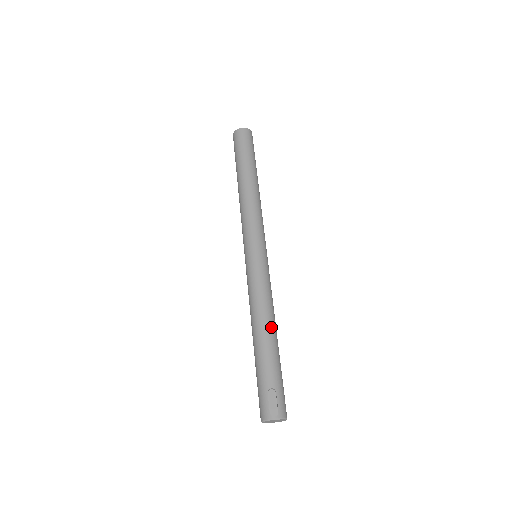
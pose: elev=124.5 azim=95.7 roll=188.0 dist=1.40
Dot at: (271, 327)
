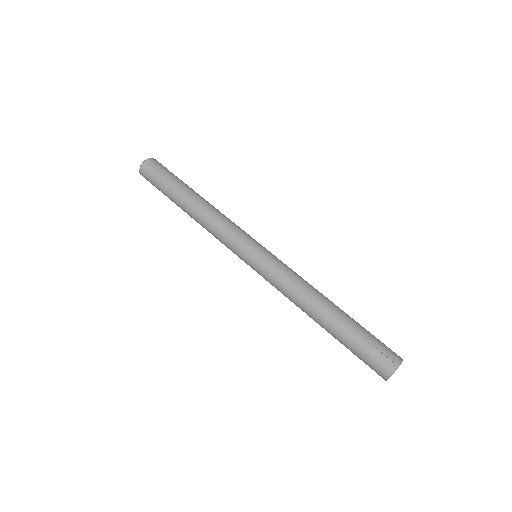
Dot at: (324, 302)
